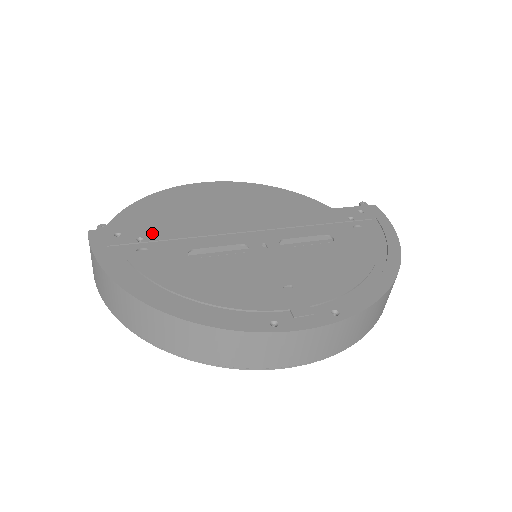
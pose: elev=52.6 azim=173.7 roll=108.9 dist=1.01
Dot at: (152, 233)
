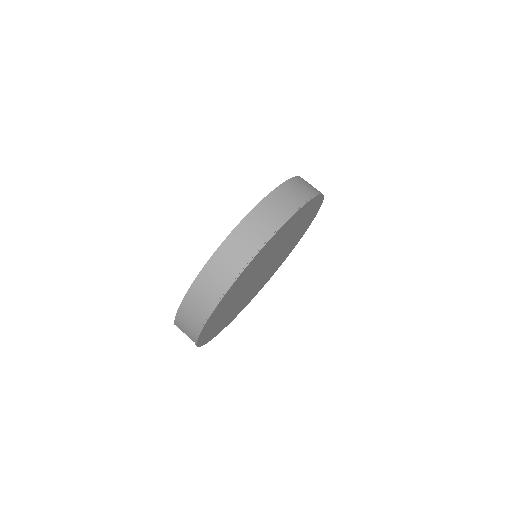
Dot at: occluded
